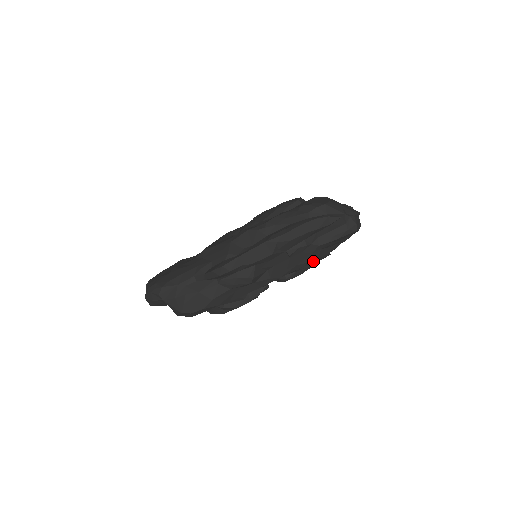
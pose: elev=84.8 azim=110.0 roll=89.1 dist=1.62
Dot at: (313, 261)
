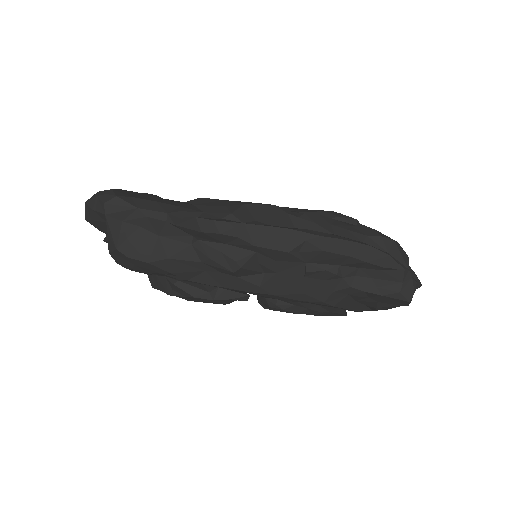
Dot at: (327, 304)
